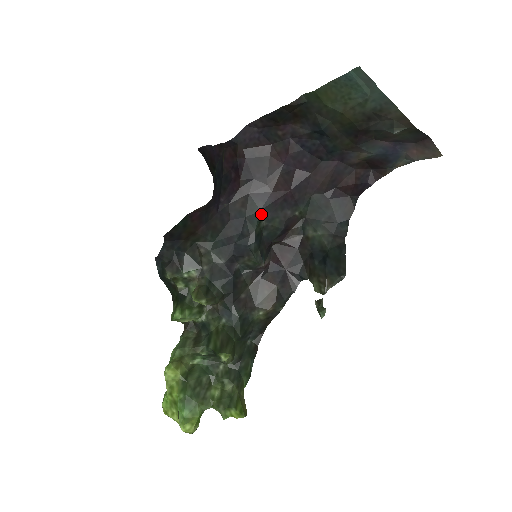
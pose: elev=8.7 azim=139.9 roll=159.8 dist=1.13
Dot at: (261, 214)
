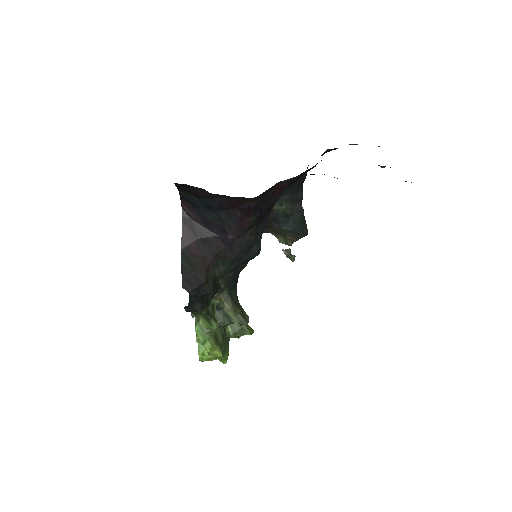
Dot at: (261, 230)
